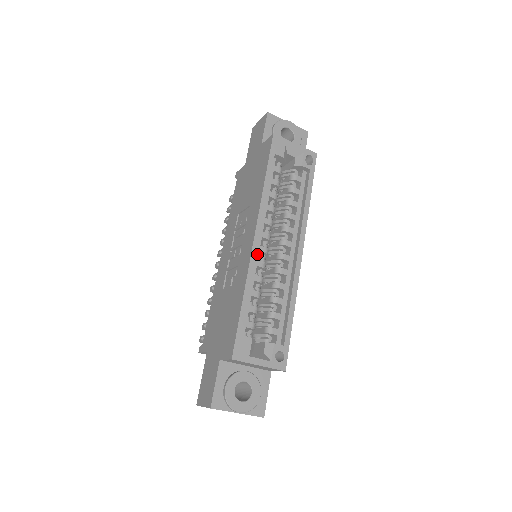
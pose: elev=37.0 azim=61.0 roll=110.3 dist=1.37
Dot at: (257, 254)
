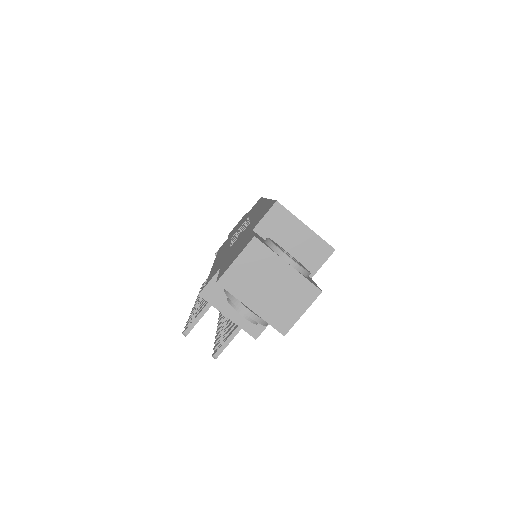
Dot at: occluded
